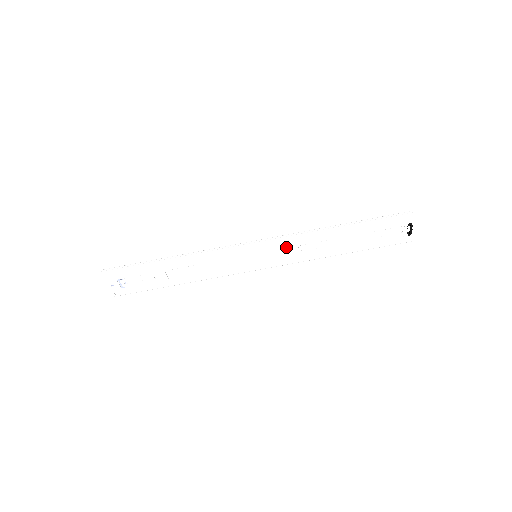
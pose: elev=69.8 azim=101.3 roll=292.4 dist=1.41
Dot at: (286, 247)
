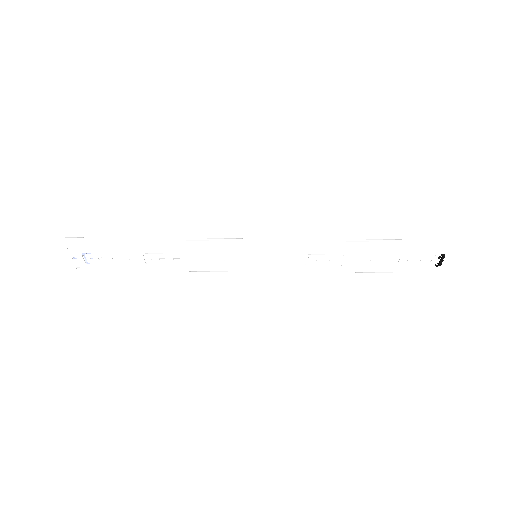
Dot at: (294, 253)
